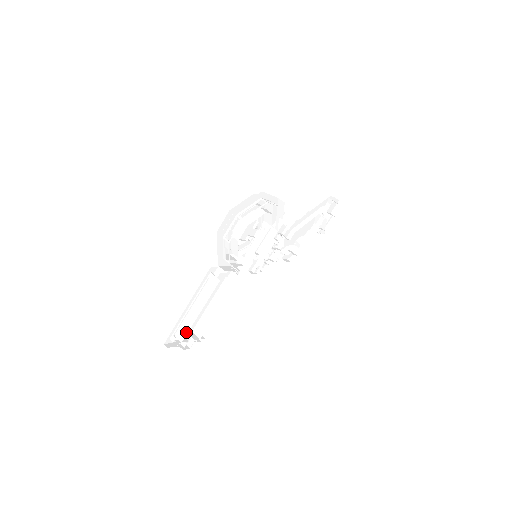
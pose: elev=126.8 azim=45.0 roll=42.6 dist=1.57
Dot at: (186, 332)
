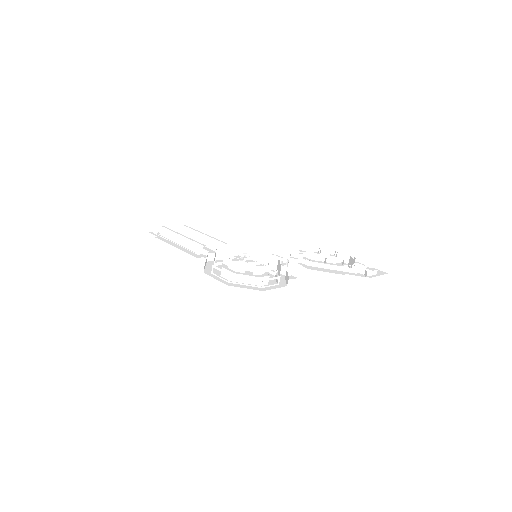
Dot at: occluded
